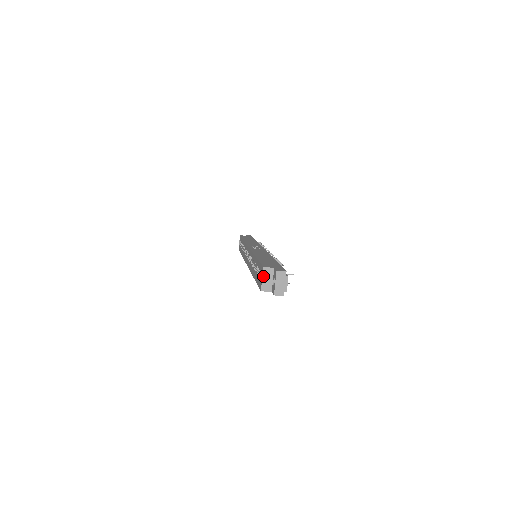
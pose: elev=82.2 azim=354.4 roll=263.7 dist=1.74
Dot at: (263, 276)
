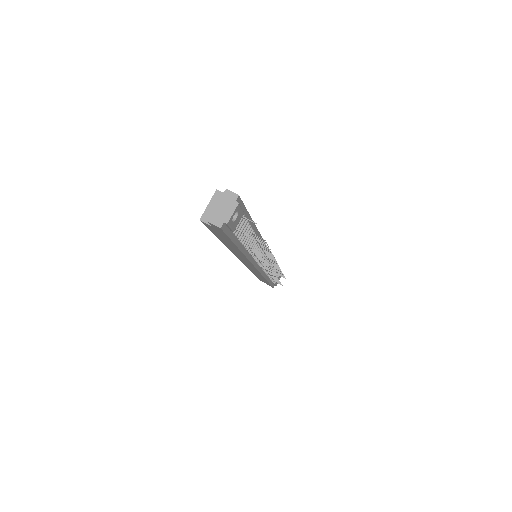
Dot at: (211, 201)
